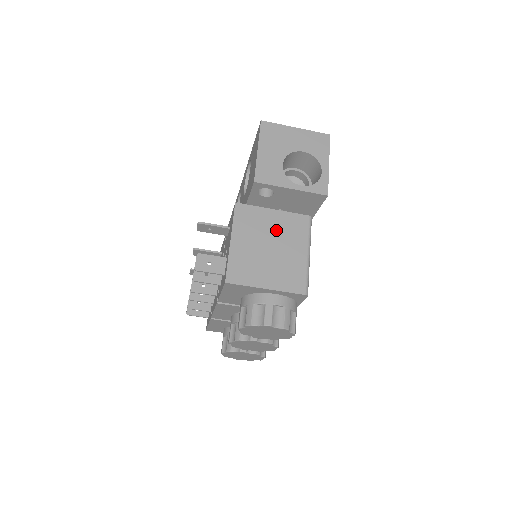
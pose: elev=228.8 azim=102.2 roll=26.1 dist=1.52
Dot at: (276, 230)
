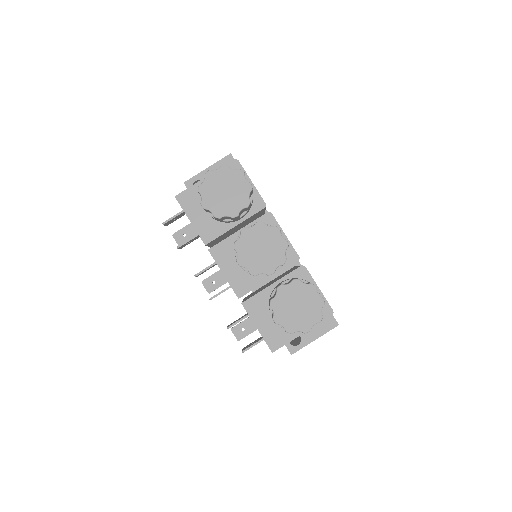
Dot at: occluded
